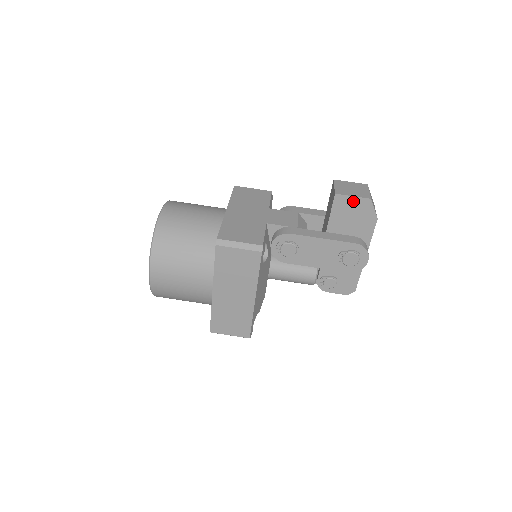
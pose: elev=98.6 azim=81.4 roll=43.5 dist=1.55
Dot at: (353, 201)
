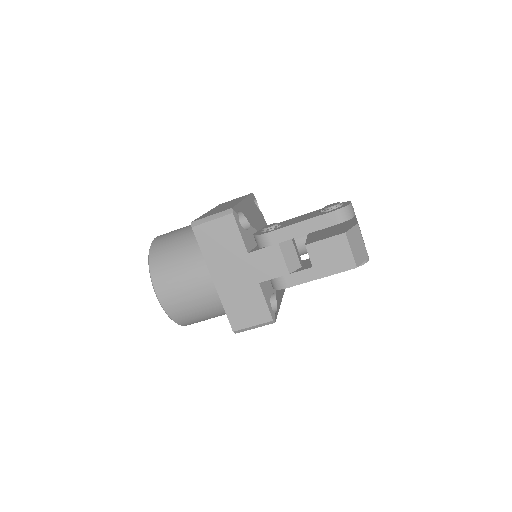
Dot at: (338, 271)
